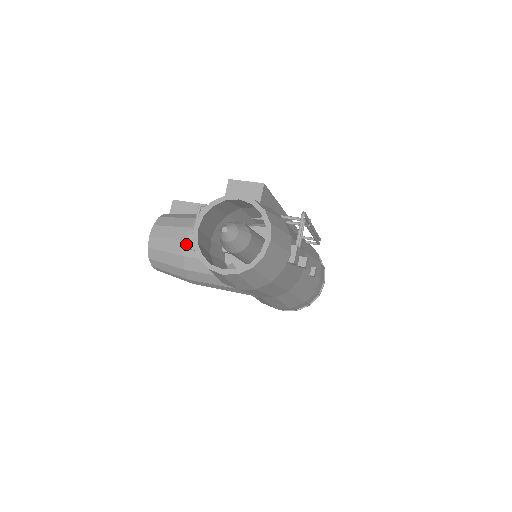
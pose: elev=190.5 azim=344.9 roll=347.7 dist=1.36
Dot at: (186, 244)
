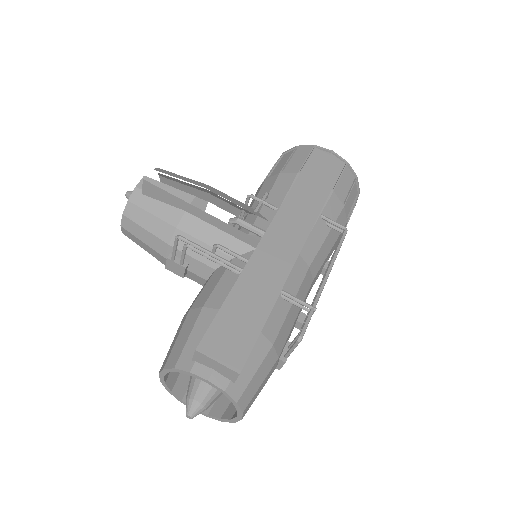
Dot at: (165, 266)
